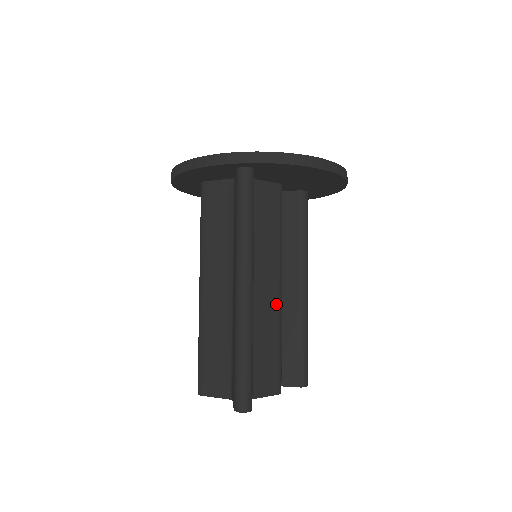
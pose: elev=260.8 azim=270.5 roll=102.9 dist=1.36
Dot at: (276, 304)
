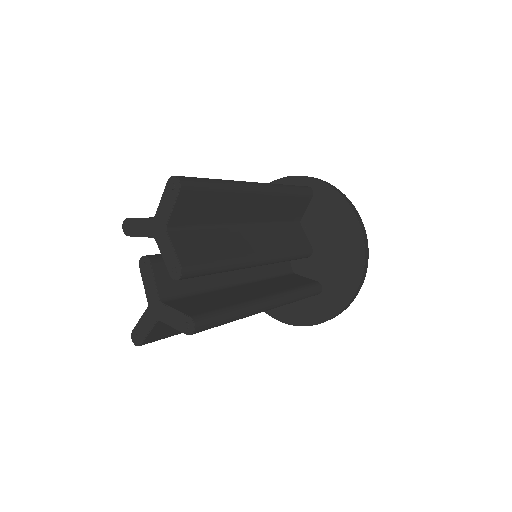
Dot at: (248, 254)
